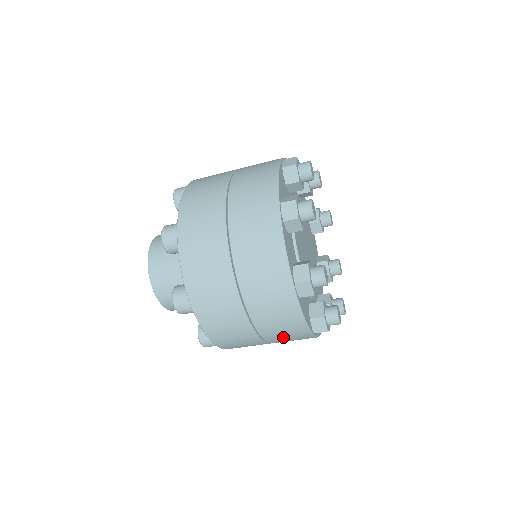
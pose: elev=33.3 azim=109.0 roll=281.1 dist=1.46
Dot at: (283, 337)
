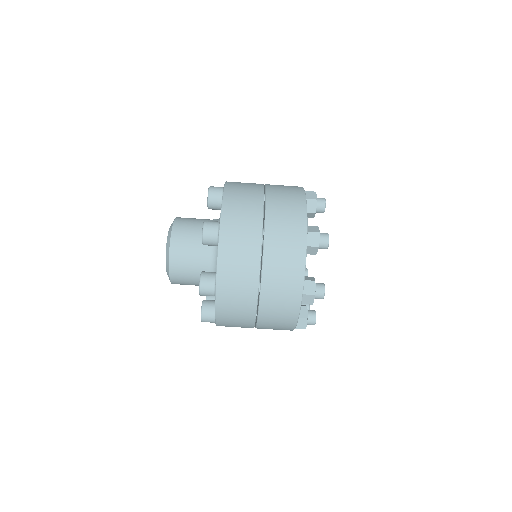
Dot at: (282, 226)
